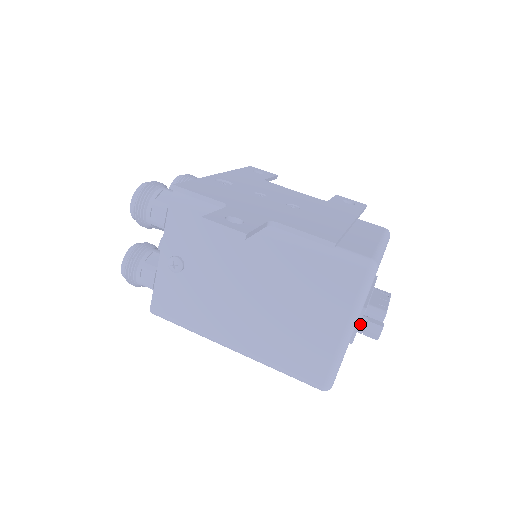
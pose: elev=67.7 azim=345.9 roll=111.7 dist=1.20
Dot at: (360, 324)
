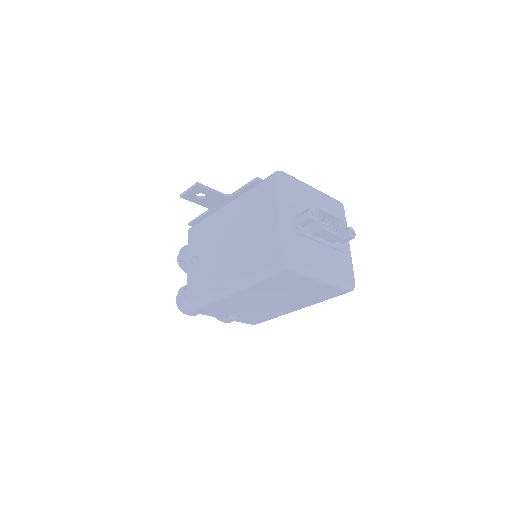
Dot at: (296, 216)
